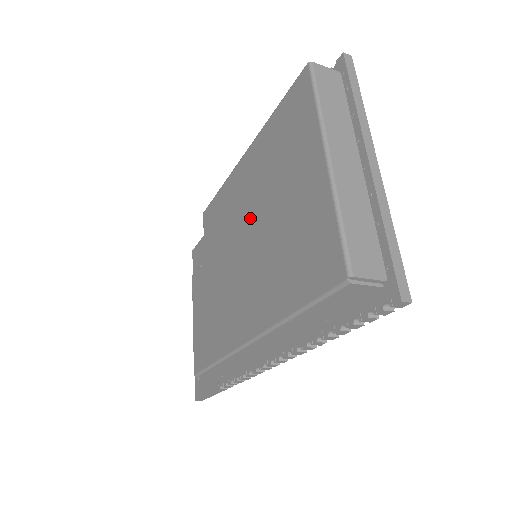
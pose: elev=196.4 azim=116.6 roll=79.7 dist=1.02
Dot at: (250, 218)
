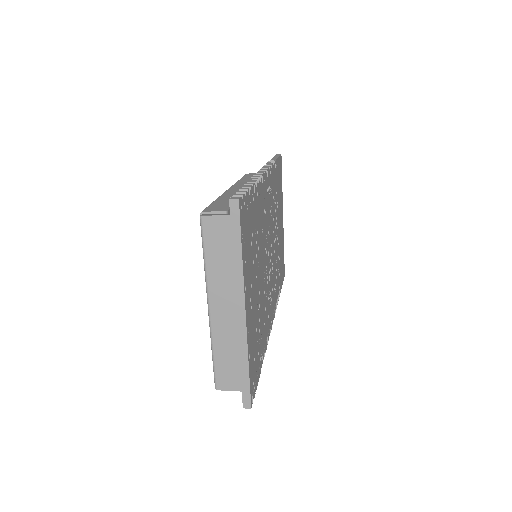
Dot at: occluded
